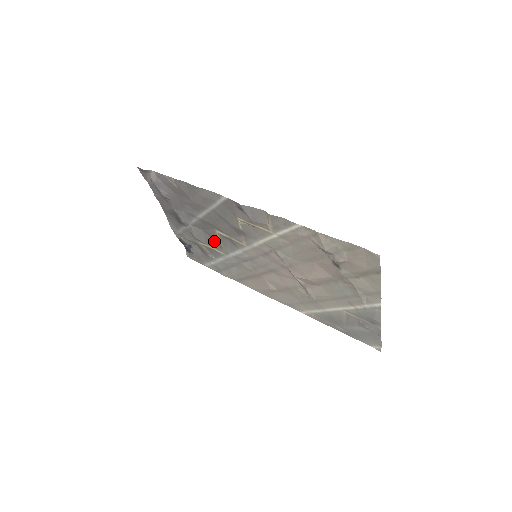
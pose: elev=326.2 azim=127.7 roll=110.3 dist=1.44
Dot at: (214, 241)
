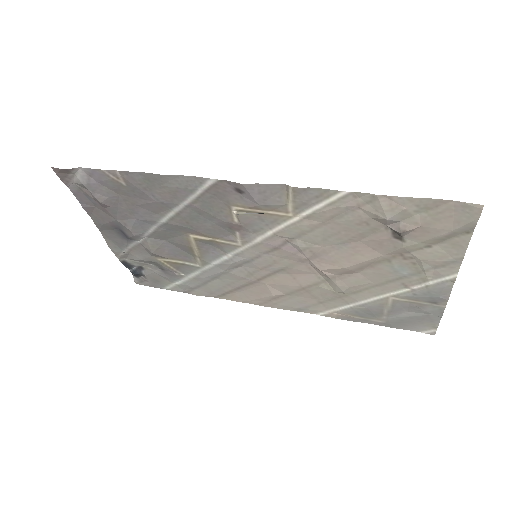
Dot at: (184, 251)
